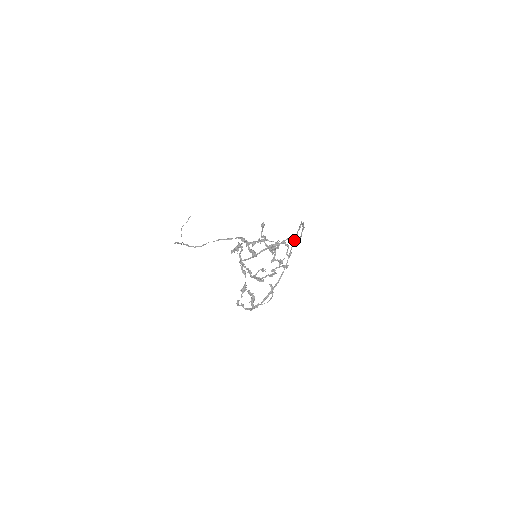
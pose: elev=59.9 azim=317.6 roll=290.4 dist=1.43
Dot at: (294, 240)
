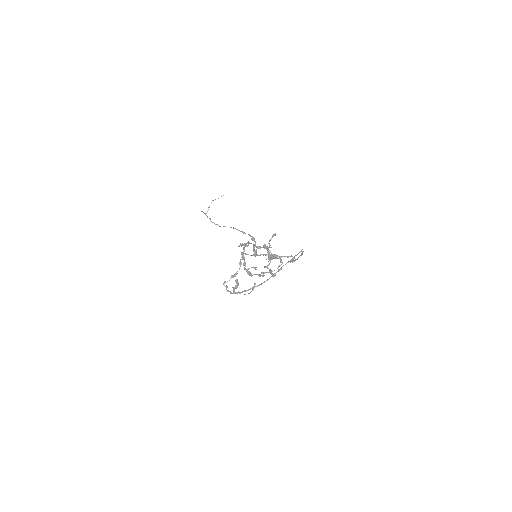
Dot at: (289, 261)
